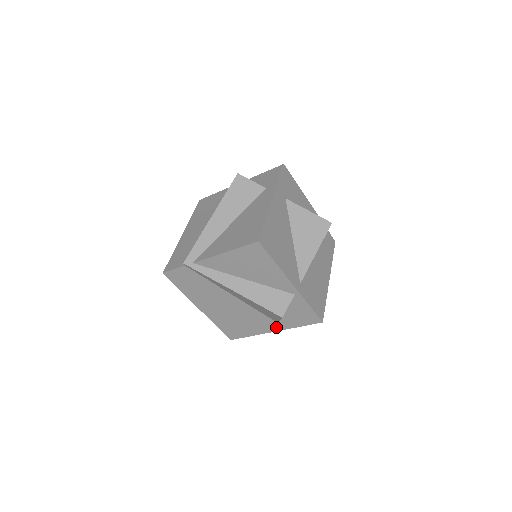
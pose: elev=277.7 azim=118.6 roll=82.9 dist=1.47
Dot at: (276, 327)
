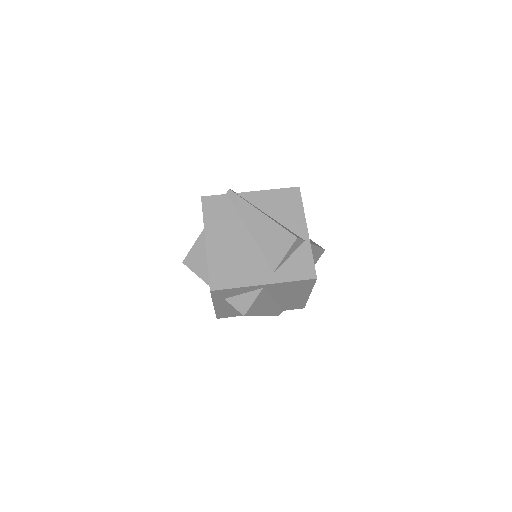
Dot at: (270, 278)
